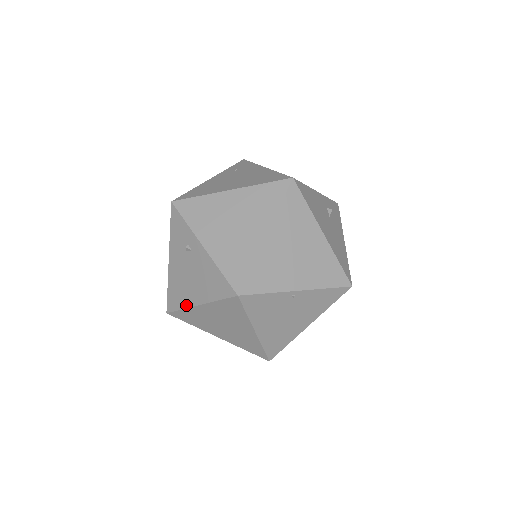
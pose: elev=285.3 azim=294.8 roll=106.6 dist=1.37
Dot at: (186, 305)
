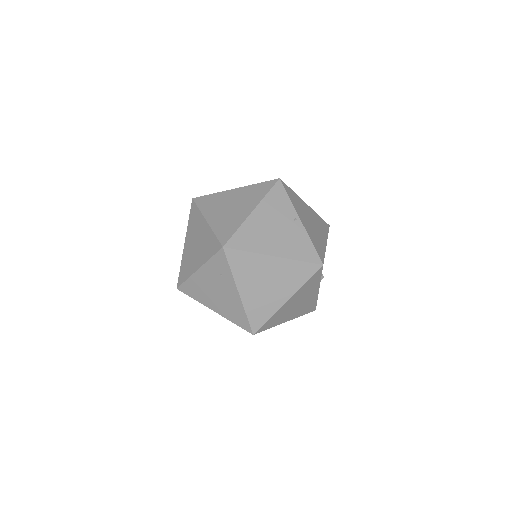
Dot at: (221, 192)
